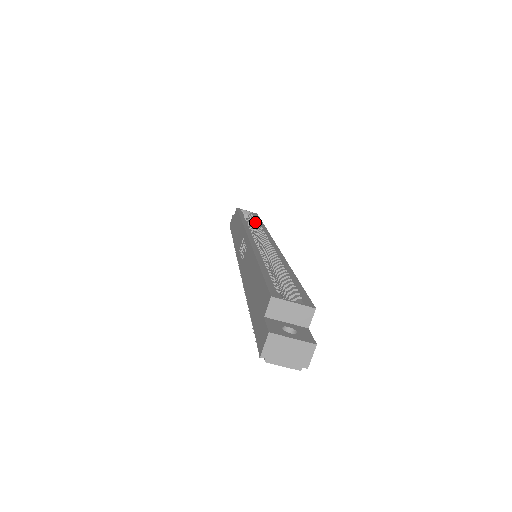
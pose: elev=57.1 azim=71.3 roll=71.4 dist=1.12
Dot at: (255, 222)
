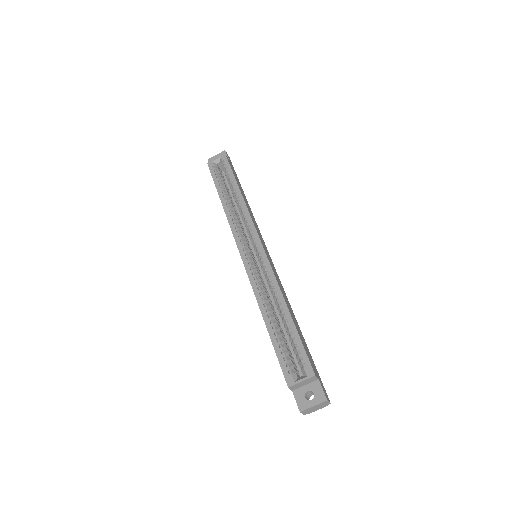
Dot at: (232, 190)
